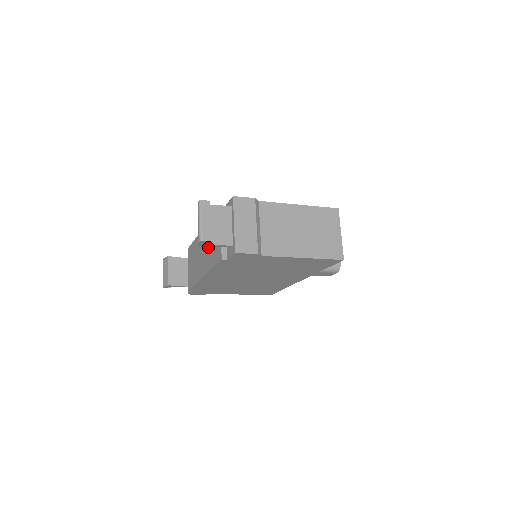
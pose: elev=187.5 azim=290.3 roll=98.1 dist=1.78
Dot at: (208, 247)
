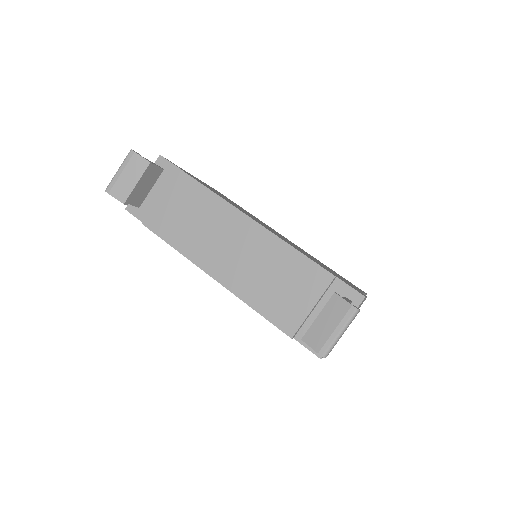
Dot at: (260, 271)
